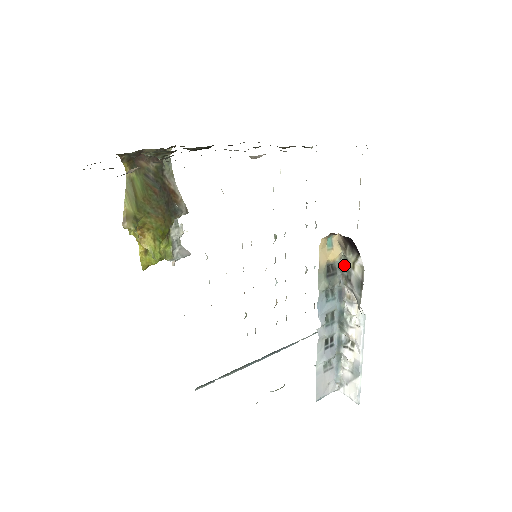
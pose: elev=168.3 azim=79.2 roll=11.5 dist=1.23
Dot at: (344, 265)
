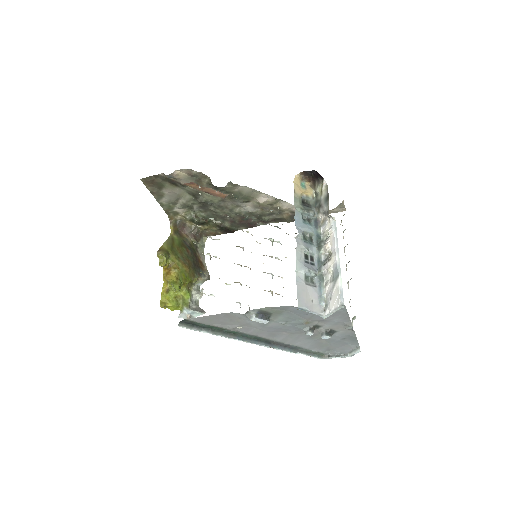
Dot at: (316, 201)
